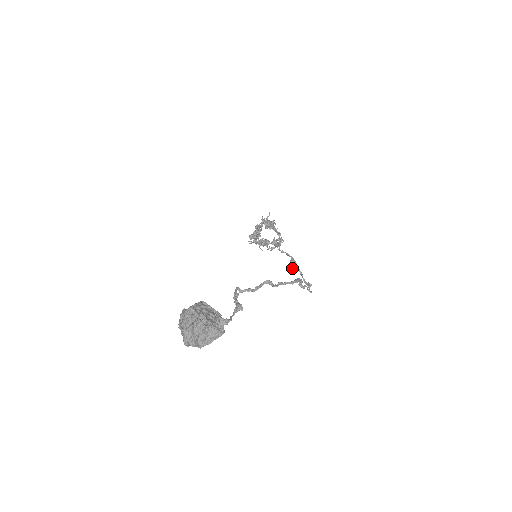
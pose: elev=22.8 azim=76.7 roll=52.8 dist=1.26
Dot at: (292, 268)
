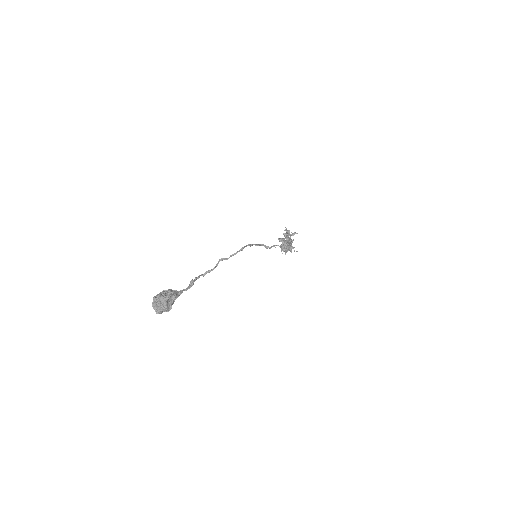
Dot at: (284, 244)
